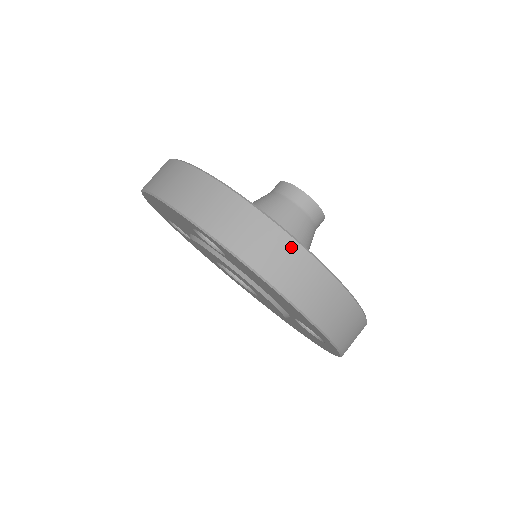
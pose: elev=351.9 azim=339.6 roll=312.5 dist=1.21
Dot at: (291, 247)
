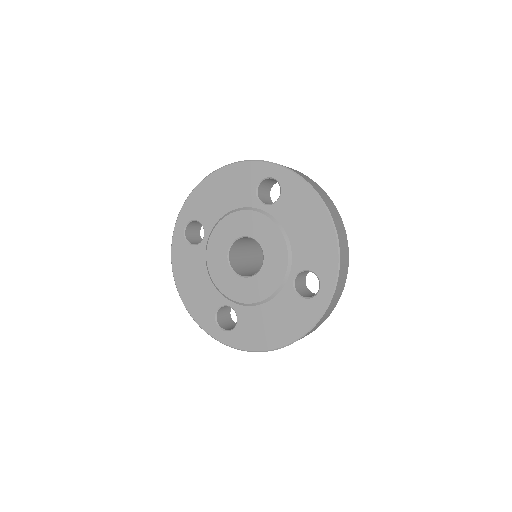
Dot at: (328, 197)
